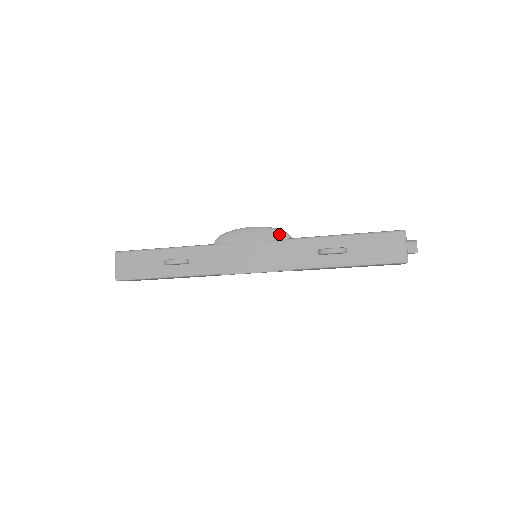
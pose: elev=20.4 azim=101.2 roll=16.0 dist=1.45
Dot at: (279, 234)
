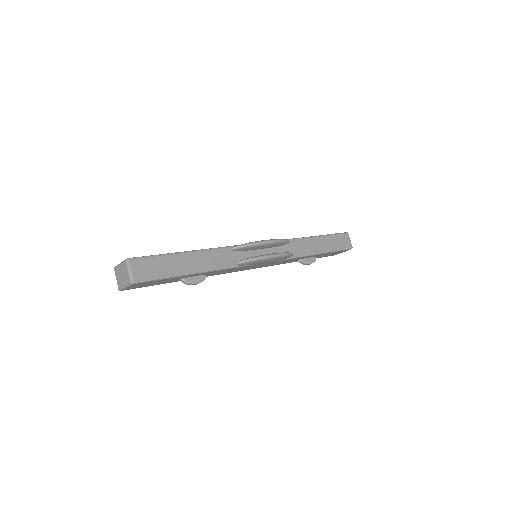
Dot at: occluded
